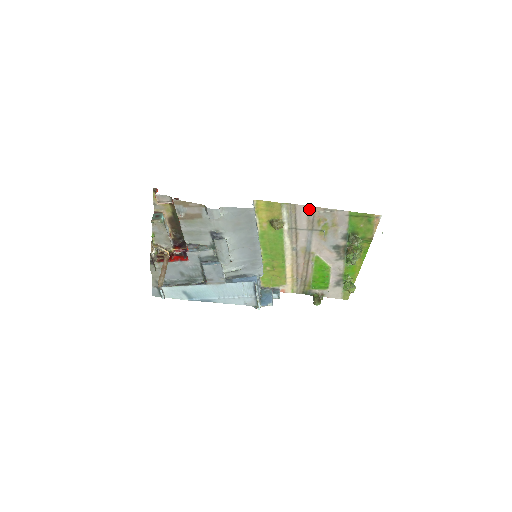
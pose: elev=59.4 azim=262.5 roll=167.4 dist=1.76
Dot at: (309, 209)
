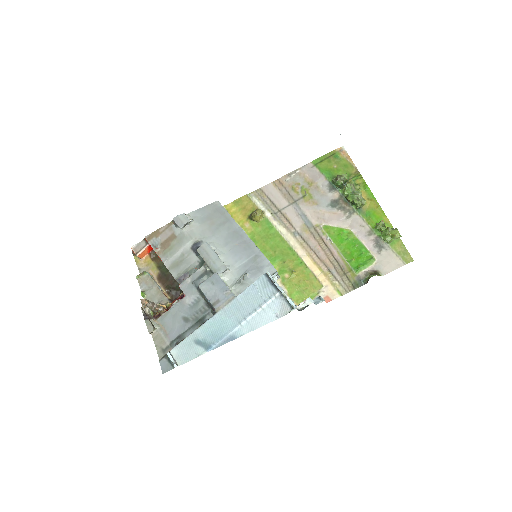
Dot at: (275, 185)
